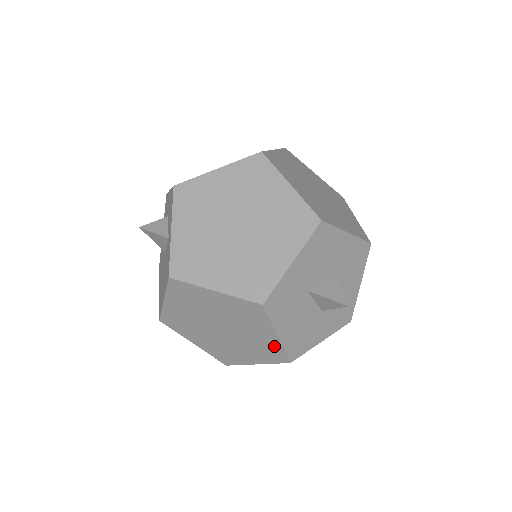
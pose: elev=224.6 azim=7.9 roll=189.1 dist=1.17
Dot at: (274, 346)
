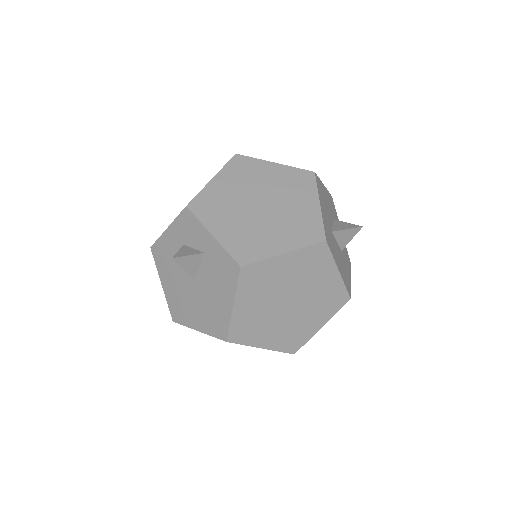
Dot at: (337, 288)
